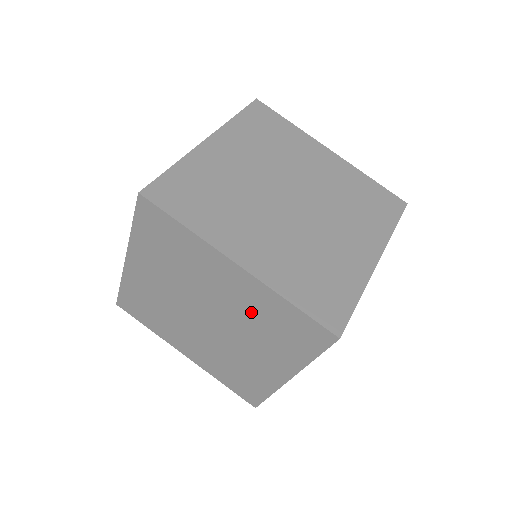
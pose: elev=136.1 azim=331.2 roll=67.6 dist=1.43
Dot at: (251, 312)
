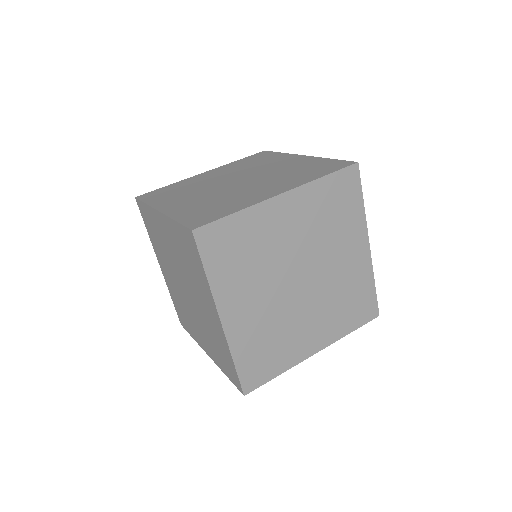
Dot at: (211, 329)
